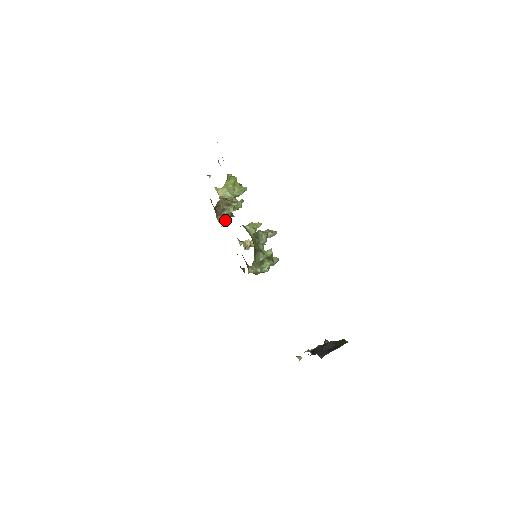
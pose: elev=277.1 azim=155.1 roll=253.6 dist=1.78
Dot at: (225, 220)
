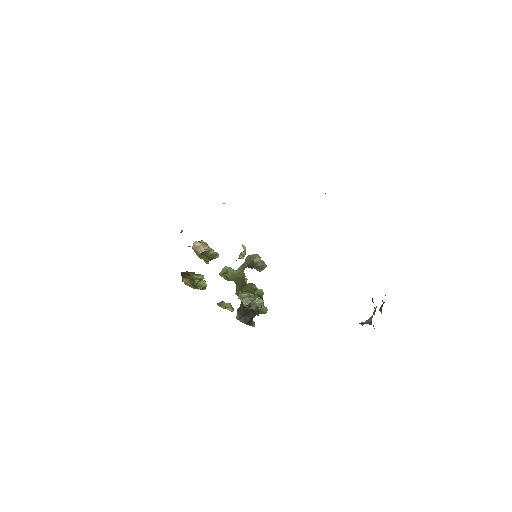
Dot at: (190, 285)
